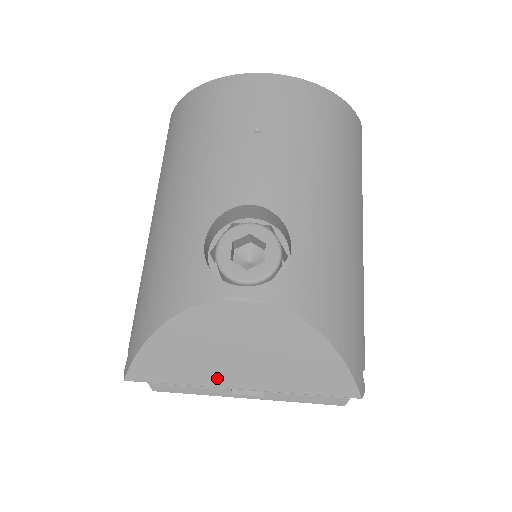
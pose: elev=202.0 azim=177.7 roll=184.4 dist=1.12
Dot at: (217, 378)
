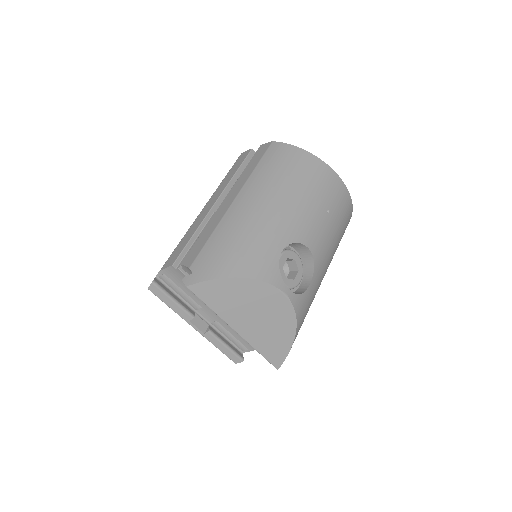
Dot at: (232, 319)
